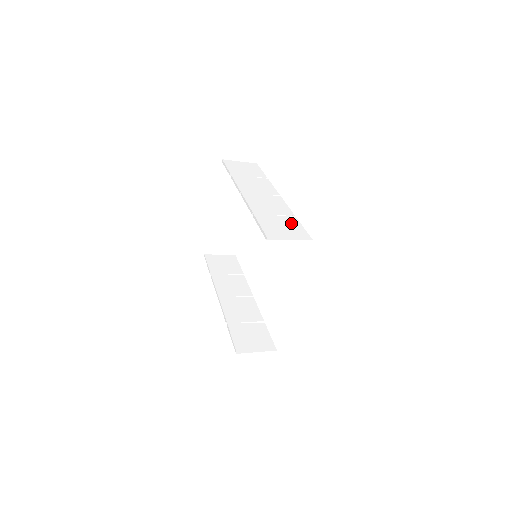
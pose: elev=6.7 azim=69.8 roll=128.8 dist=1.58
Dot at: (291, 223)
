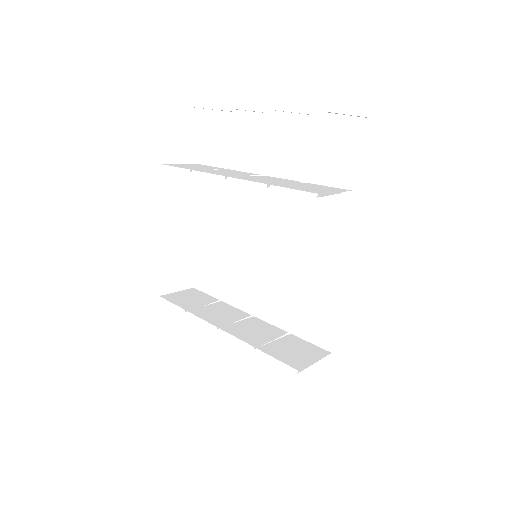
Dot at: (313, 185)
